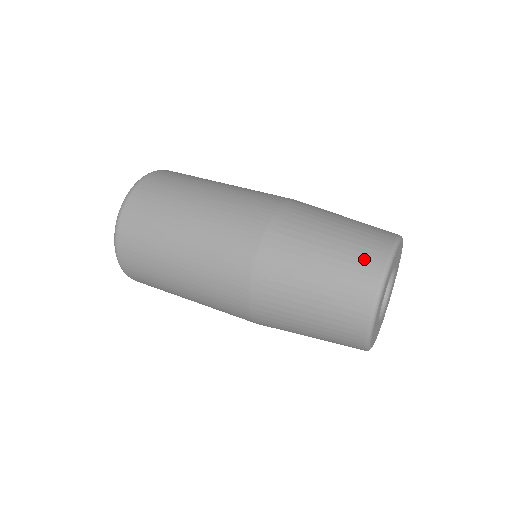
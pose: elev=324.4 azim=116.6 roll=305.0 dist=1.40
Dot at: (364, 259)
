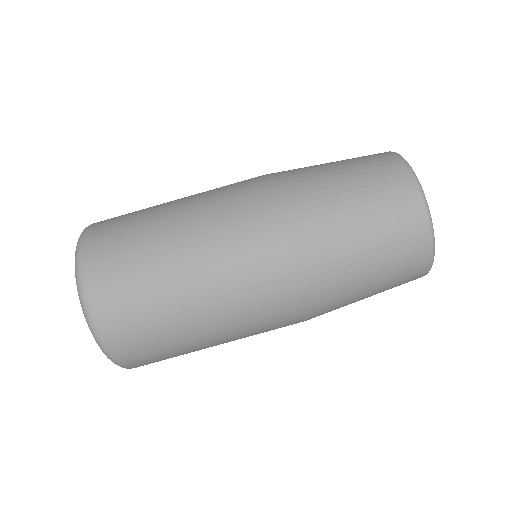
Dot at: (410, 264)
